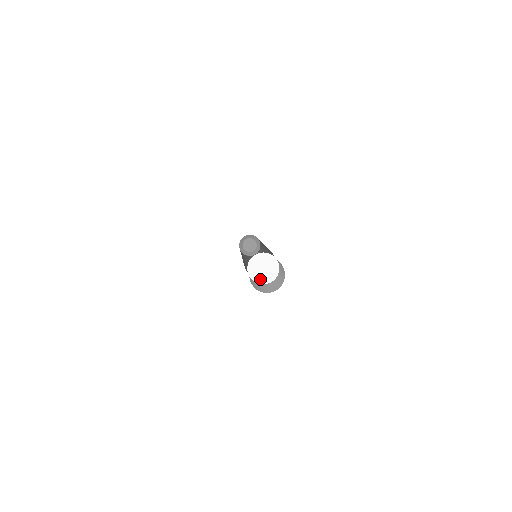
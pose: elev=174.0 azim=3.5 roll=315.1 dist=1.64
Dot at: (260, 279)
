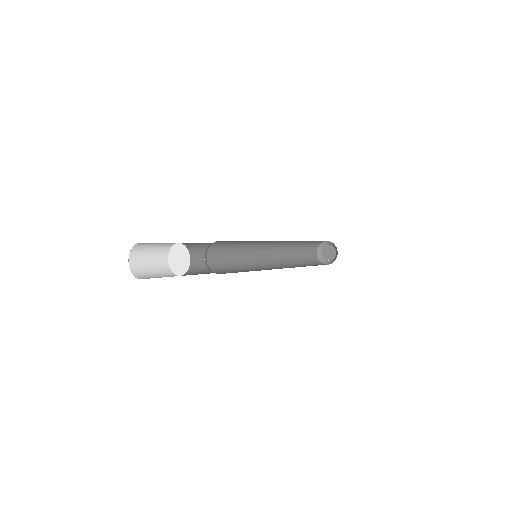
Dot at: (172, 263)
